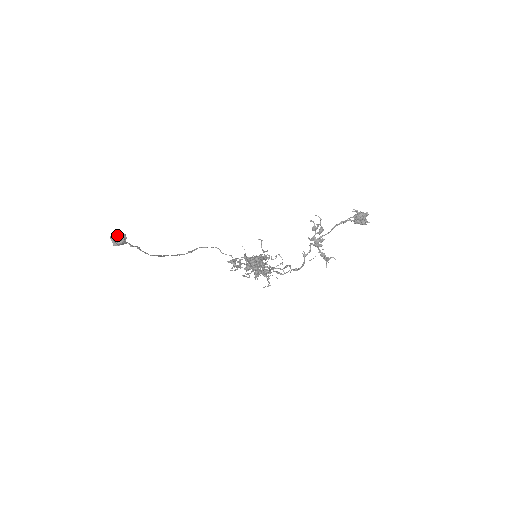
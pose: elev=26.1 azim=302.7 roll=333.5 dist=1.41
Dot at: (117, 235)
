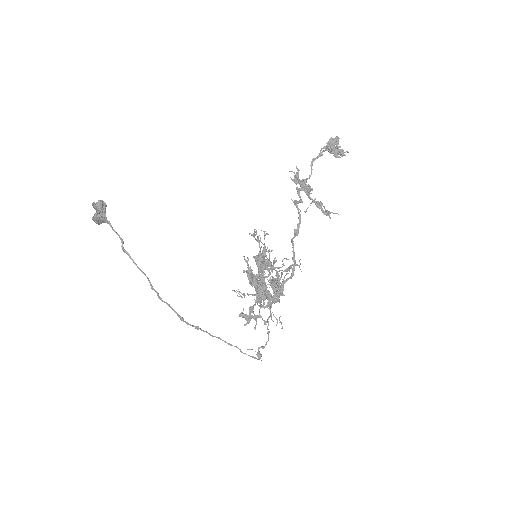
Dot at: occluded
